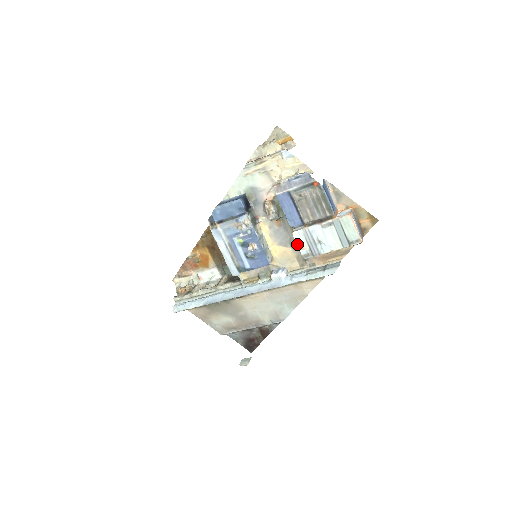
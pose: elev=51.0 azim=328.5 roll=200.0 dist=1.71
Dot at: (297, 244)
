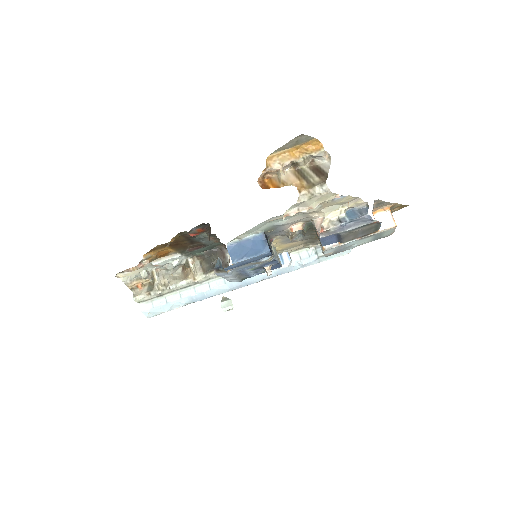
Dot at: (324, 254)
